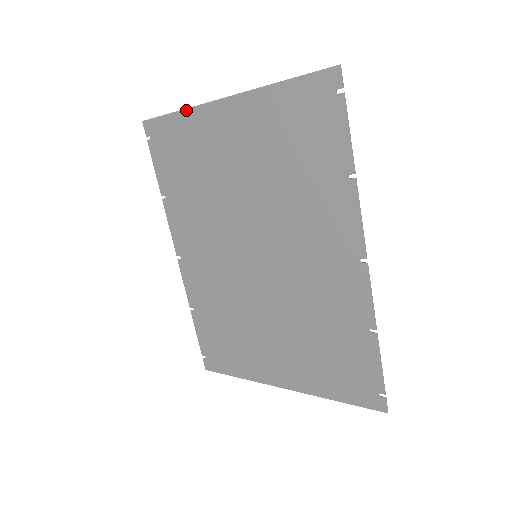
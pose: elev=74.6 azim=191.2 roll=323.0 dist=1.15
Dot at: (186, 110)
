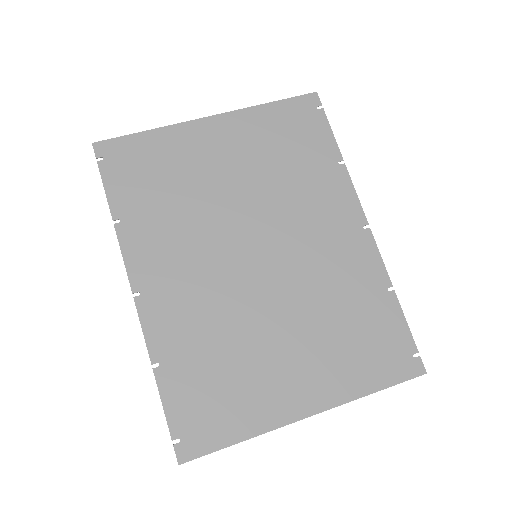
Dot at: (162, 128)
